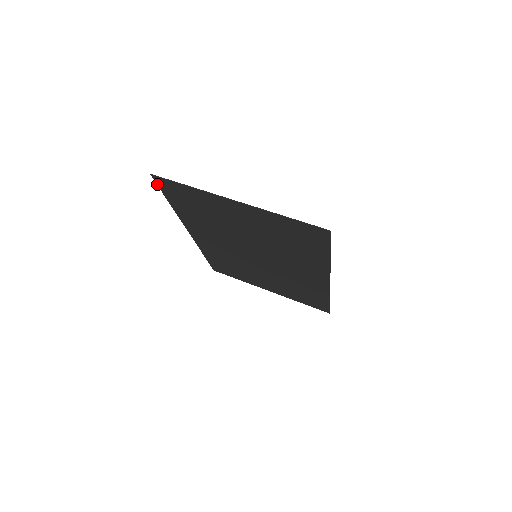
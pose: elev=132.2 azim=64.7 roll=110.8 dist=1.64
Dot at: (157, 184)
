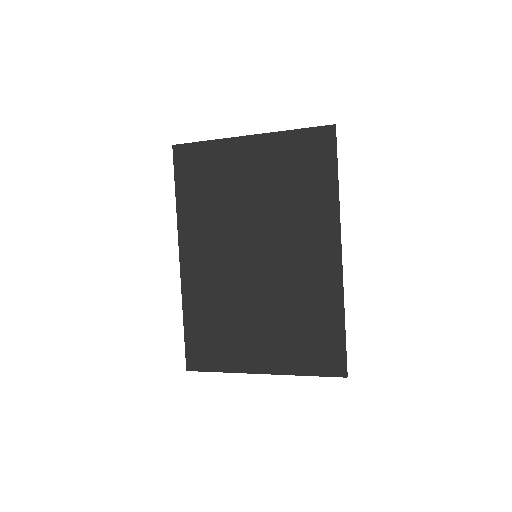
Dot at: (174, 161)
